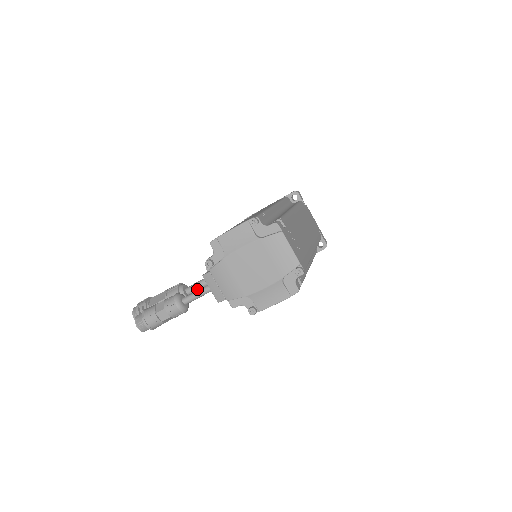
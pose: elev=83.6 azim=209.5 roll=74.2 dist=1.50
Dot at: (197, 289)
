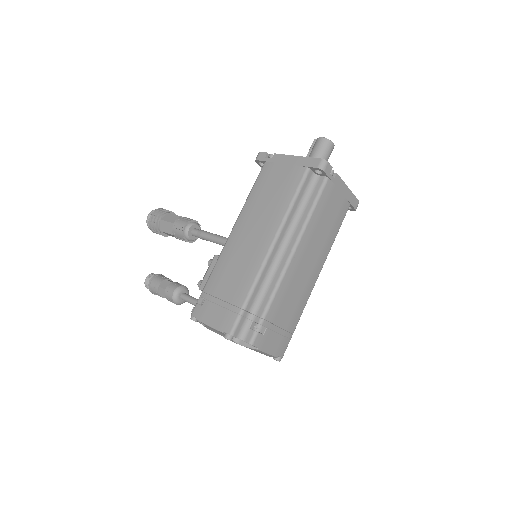
Dot at: (202, 239)
